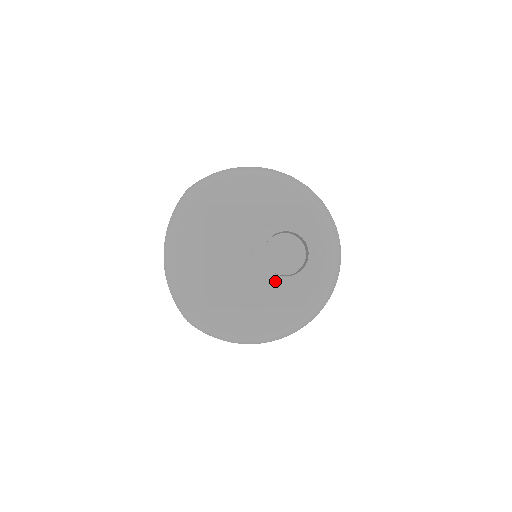
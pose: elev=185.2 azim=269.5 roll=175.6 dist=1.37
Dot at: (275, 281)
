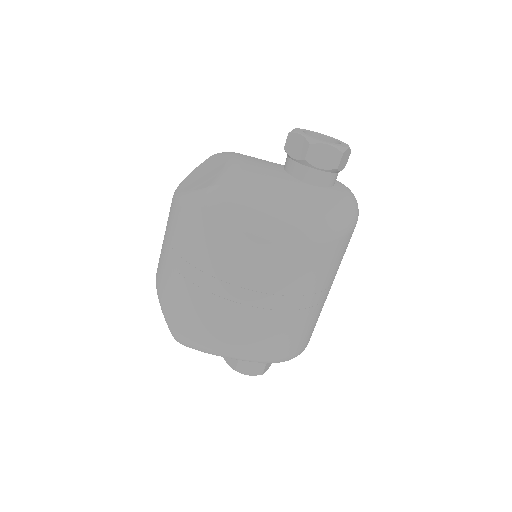
Dot at: (318, 140)
